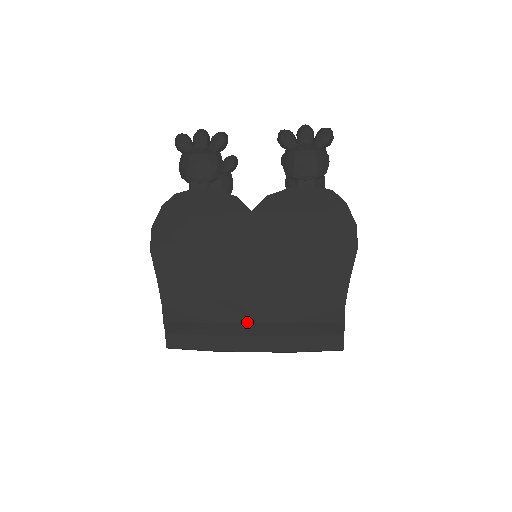
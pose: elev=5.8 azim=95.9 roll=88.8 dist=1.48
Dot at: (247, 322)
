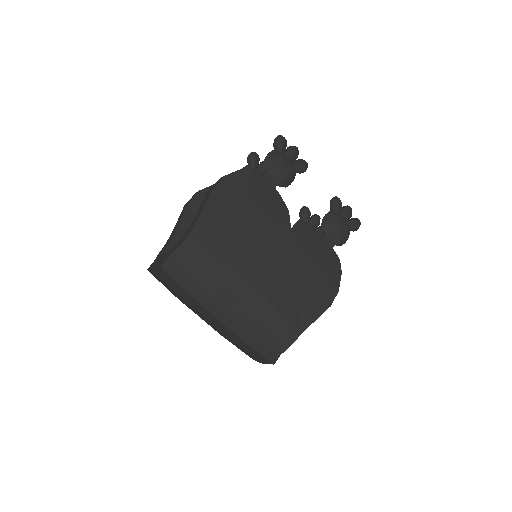
Dot at: (234, 297)
